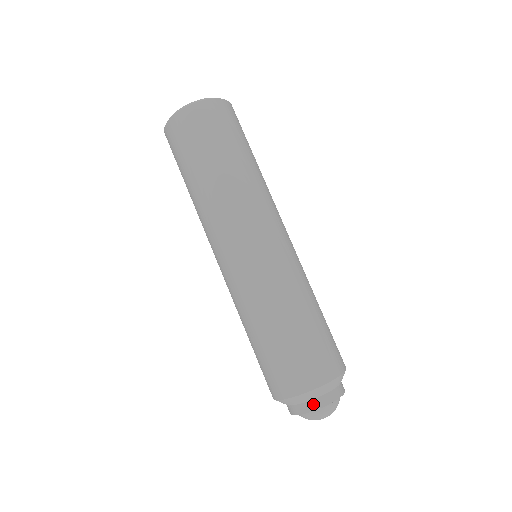
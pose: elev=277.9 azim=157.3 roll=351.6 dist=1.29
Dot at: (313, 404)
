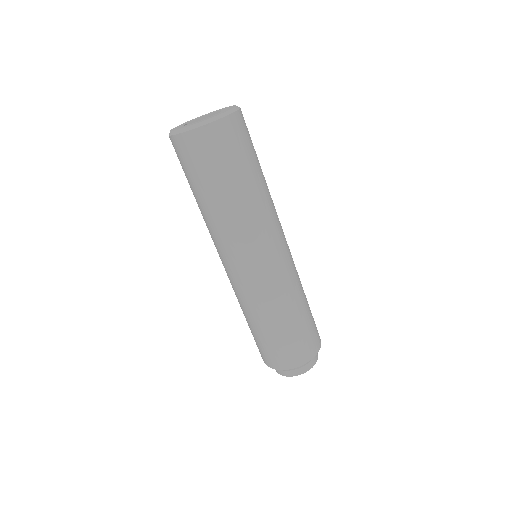
Dot at: (301, 370)
